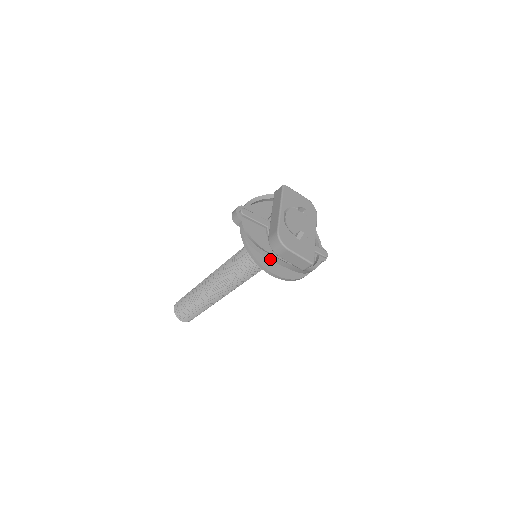
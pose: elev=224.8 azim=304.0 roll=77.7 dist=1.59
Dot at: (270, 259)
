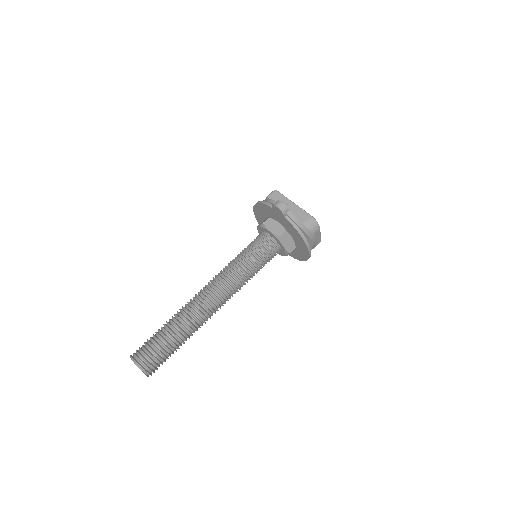
Dot at: (311, 238)
